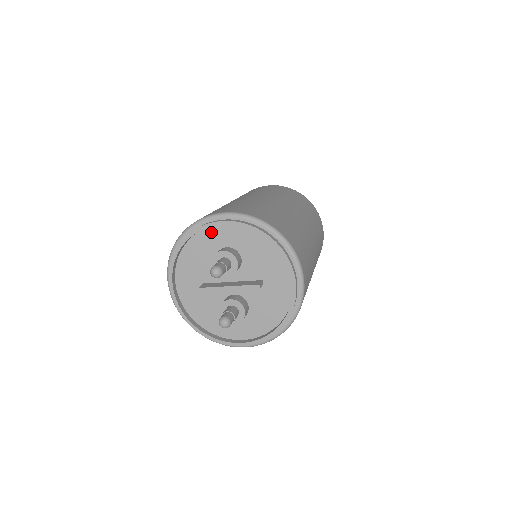
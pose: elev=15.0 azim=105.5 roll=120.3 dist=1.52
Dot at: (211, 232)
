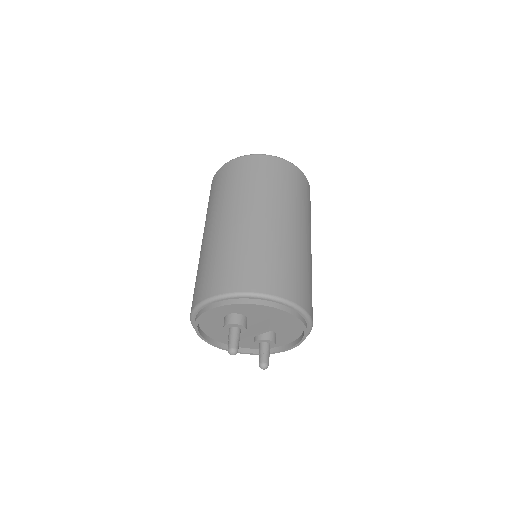
Dot at: occluded
